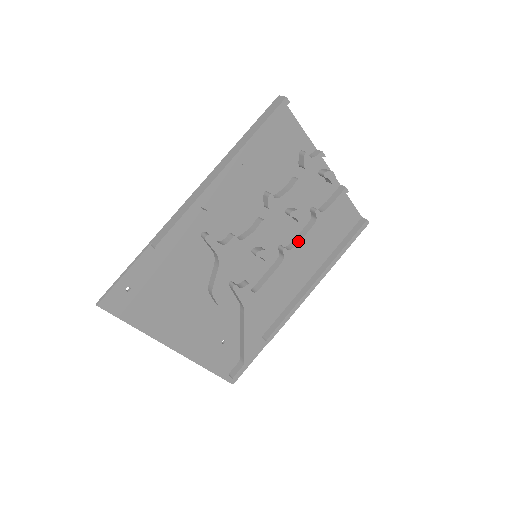
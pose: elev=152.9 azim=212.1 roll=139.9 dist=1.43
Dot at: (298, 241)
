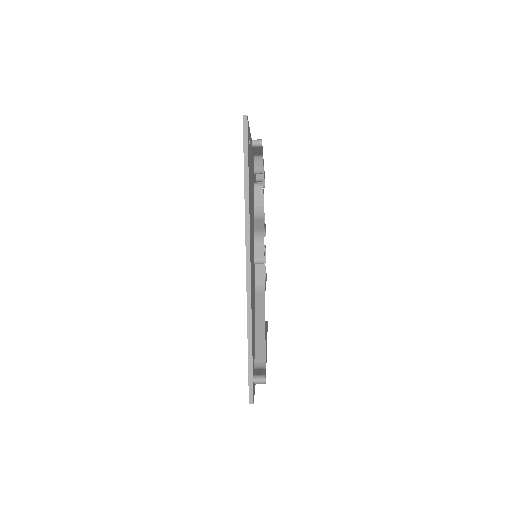
Dot at: occluded
